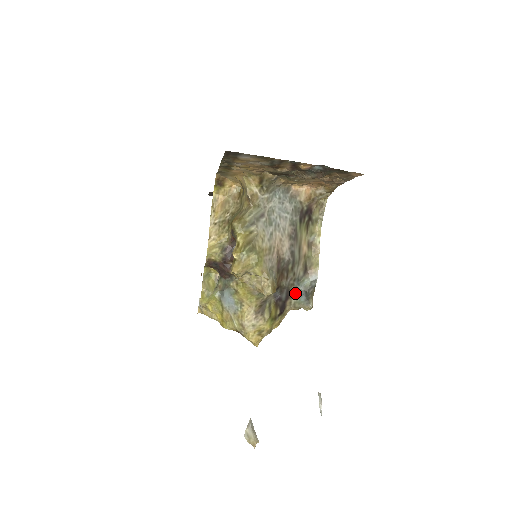
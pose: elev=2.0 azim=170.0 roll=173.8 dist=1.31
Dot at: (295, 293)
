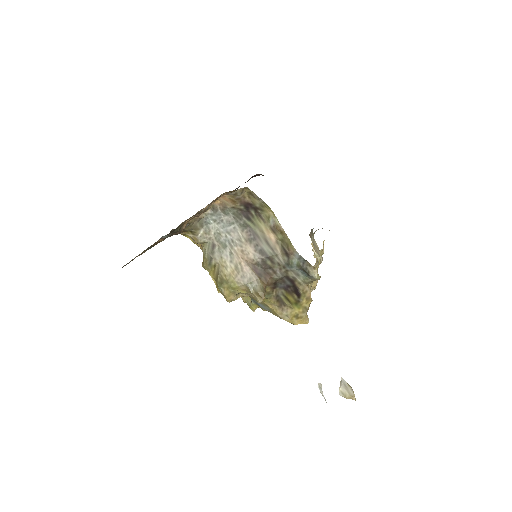
Dot at: (295, 275)
